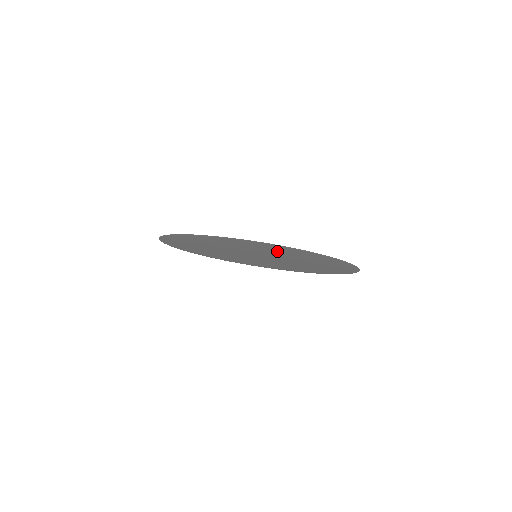
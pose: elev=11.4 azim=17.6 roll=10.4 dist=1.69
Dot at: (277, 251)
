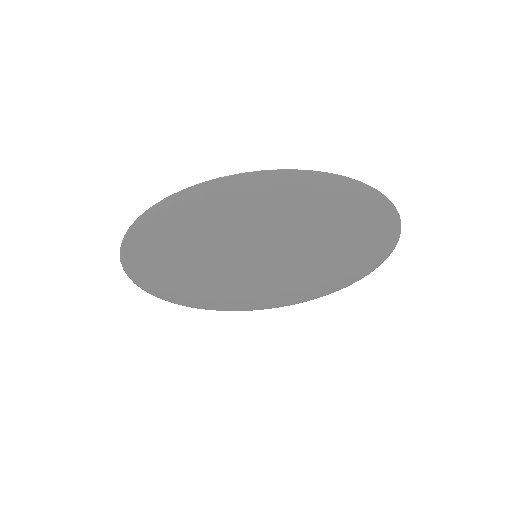
Dot at: (278, 205)
